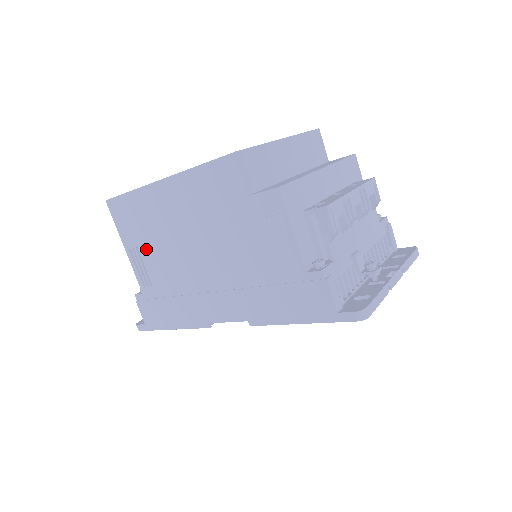
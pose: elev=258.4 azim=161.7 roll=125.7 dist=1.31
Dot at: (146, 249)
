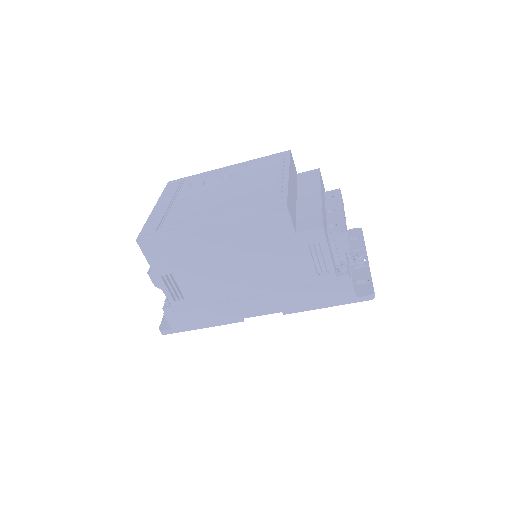
Dot at: (182, 274)
